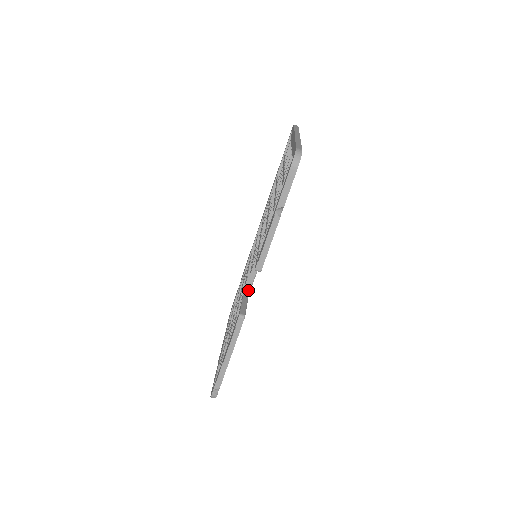
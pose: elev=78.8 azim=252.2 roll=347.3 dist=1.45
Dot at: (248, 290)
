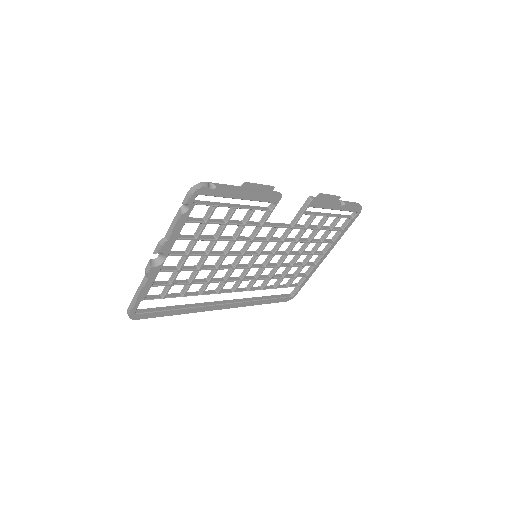
Dot at: (267, 224)
